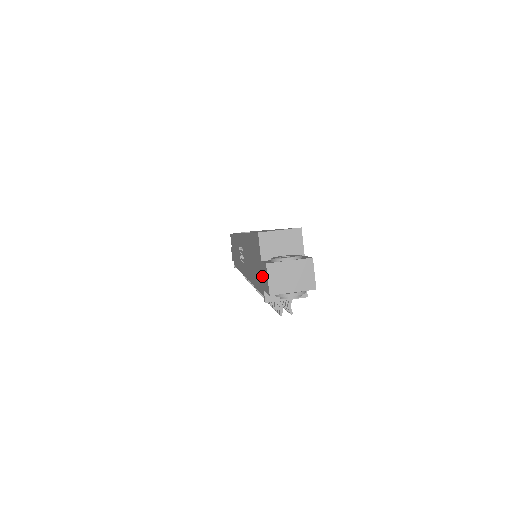
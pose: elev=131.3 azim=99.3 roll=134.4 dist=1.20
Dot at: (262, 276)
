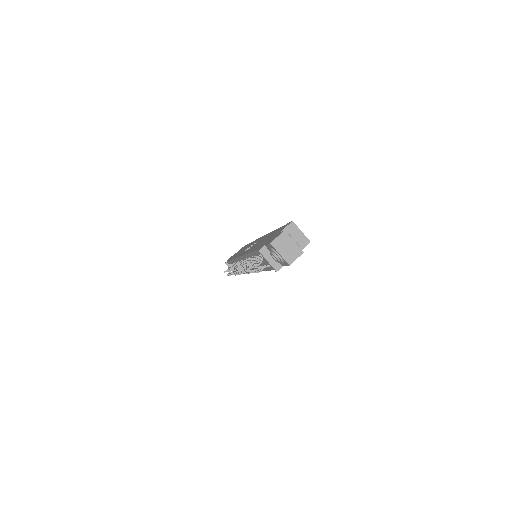
Dot at: occluded
